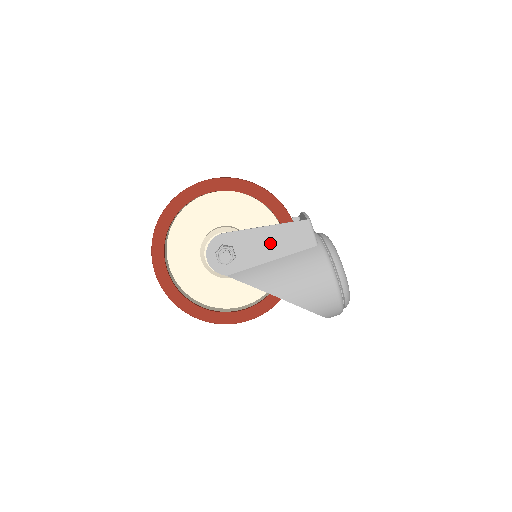
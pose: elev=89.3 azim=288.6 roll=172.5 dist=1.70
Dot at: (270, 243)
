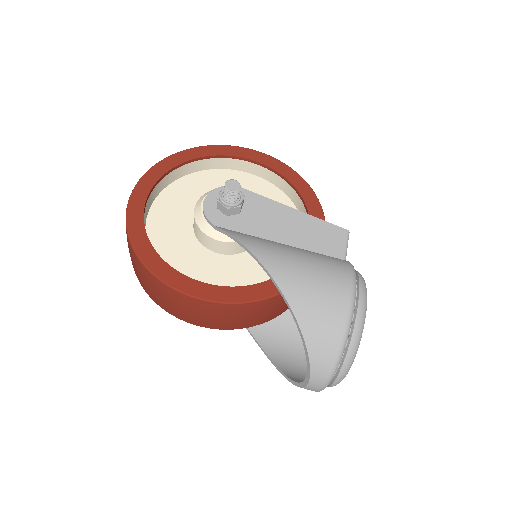
Dot at: (288, 225)
